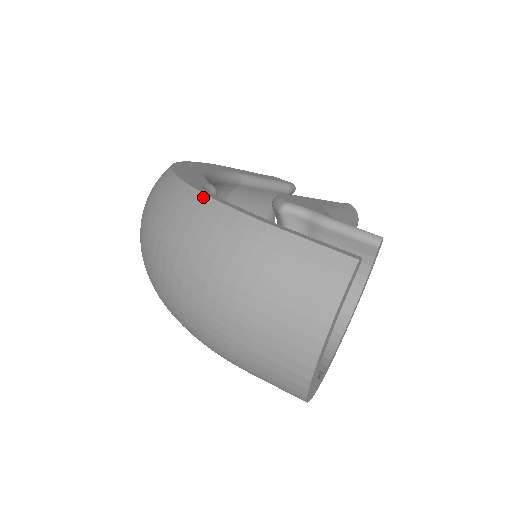
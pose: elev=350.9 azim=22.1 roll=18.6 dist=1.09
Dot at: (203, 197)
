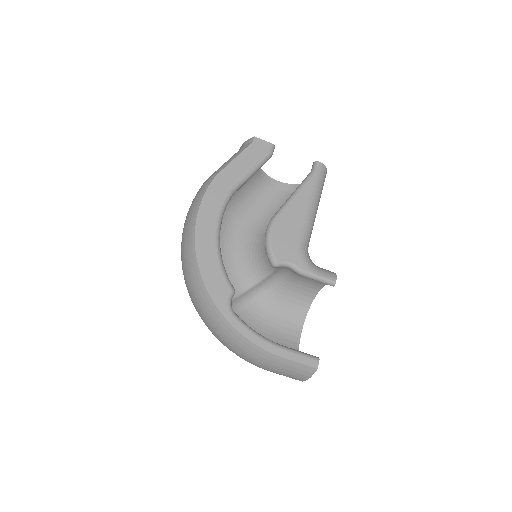
Dot at: (236, 331)
